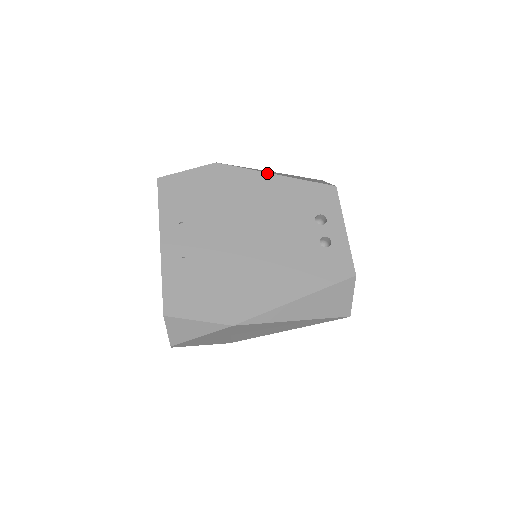
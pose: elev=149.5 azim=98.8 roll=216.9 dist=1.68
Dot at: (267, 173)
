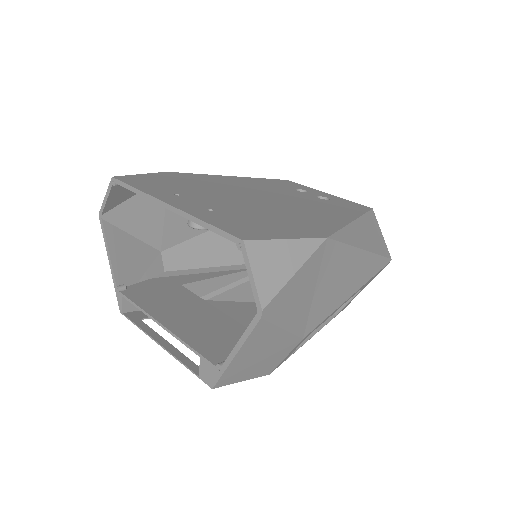
Dot at: (223, 176)
